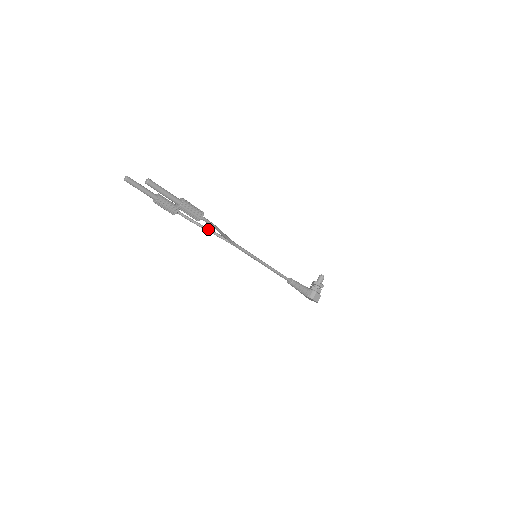
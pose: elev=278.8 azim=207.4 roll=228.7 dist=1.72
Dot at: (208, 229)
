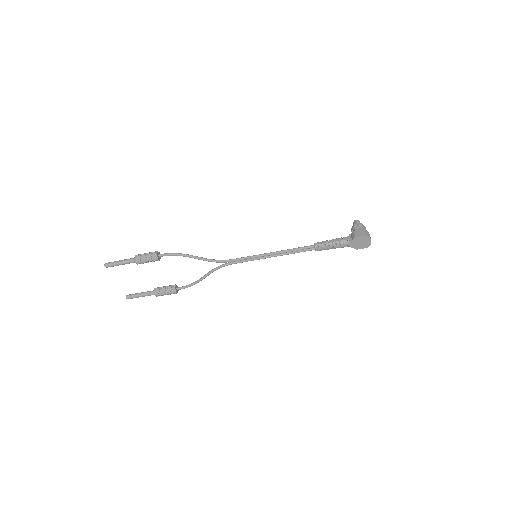
Dot at: (204, 276)
